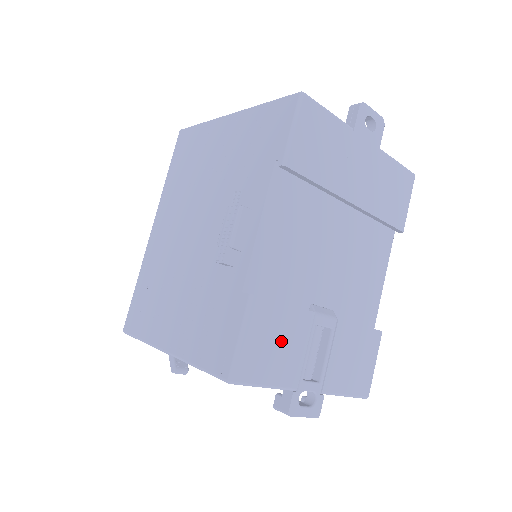
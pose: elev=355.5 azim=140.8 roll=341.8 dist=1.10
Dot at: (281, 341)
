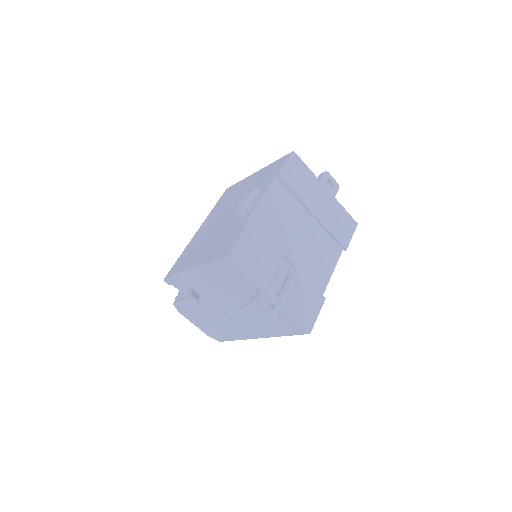
Dot at: (260, 257)
